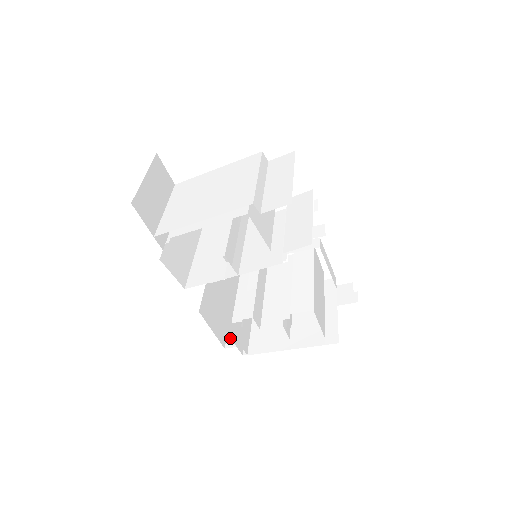
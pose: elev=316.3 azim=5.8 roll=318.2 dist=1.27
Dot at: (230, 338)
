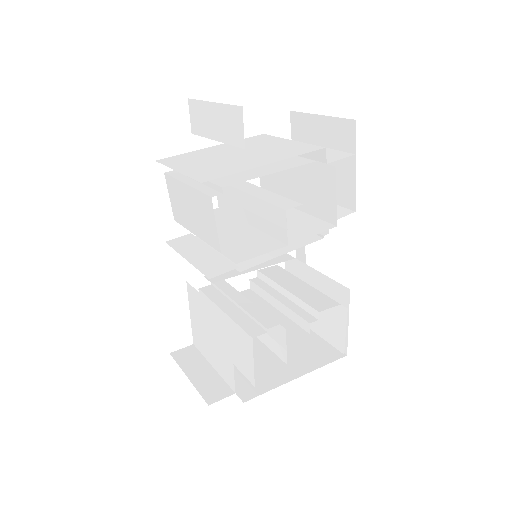
Dot at: (206, 392)
